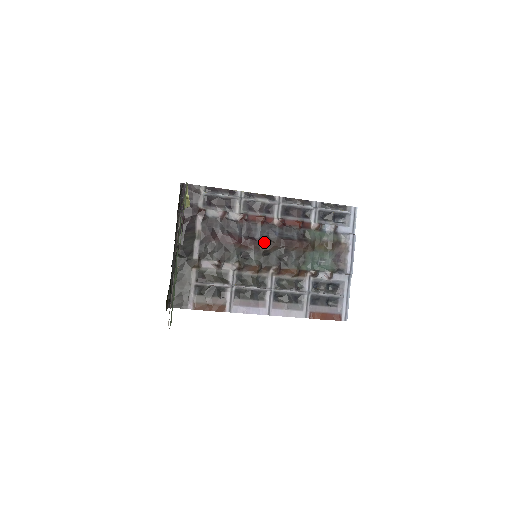
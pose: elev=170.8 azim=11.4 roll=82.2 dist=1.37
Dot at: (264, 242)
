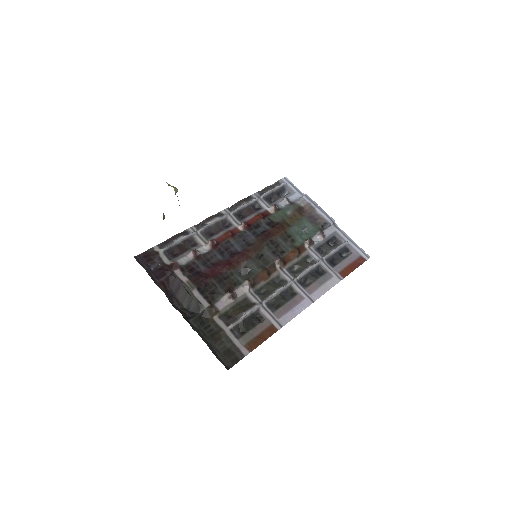
Dot at: (249, 249)
